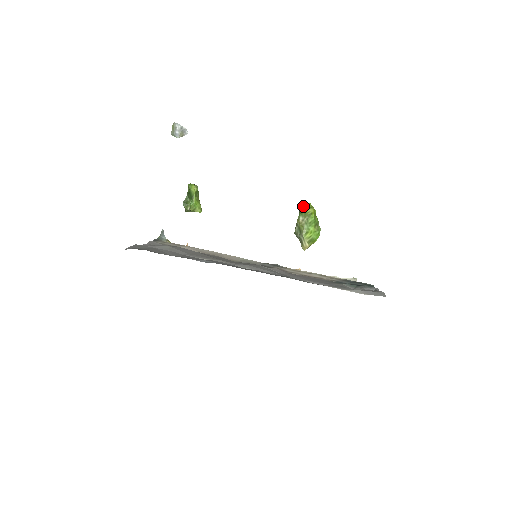
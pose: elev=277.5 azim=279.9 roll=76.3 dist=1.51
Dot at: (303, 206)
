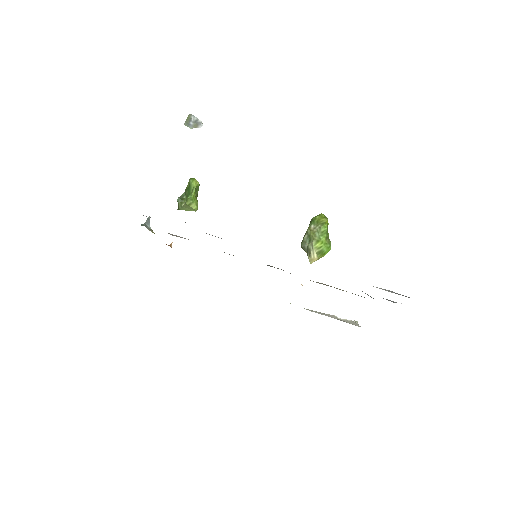
Dot at: occluded
